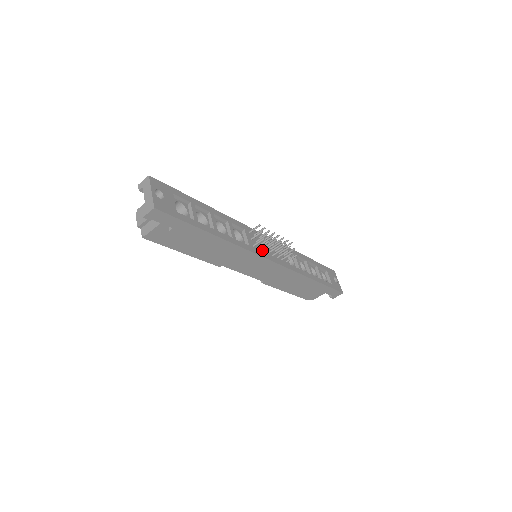
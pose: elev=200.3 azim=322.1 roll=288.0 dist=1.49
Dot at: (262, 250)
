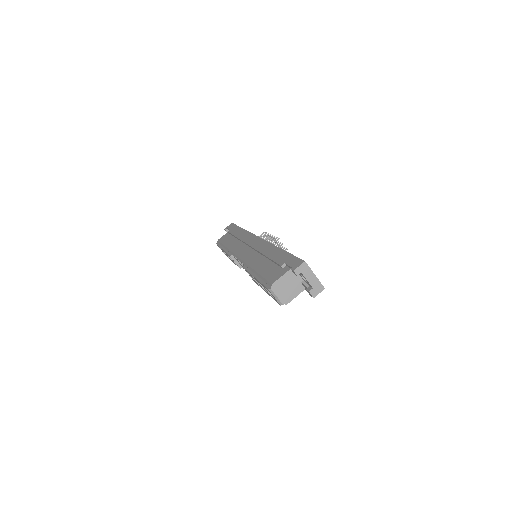
Dot at: occluded
